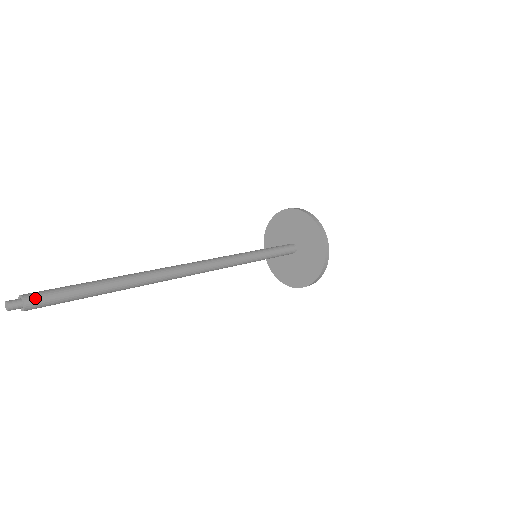
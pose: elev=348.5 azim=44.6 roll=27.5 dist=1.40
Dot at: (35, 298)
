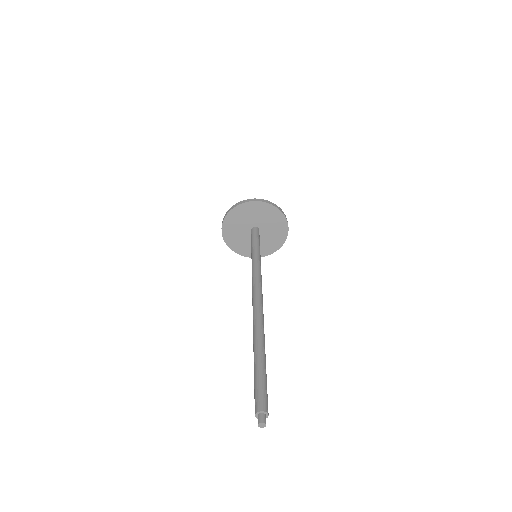
Dot at: (261, 404)
